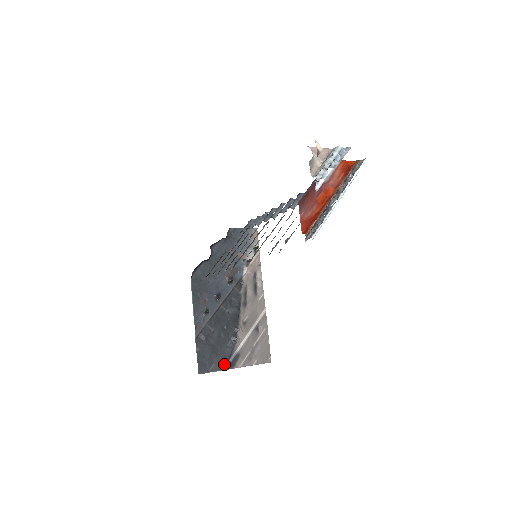
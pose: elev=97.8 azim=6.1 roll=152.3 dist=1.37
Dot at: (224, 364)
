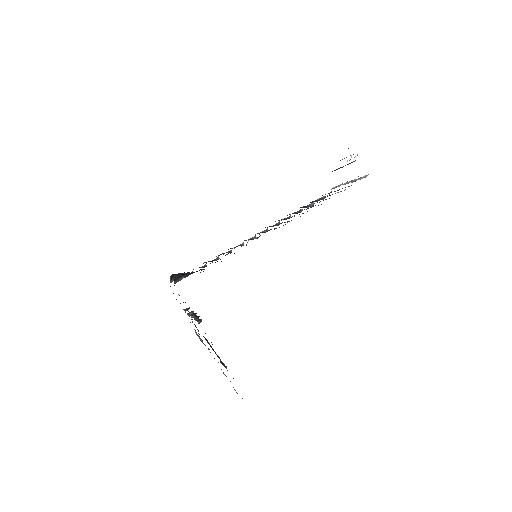
Dot at: occluded
